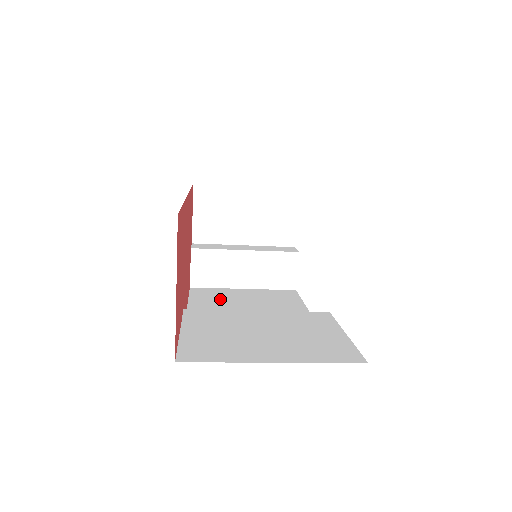
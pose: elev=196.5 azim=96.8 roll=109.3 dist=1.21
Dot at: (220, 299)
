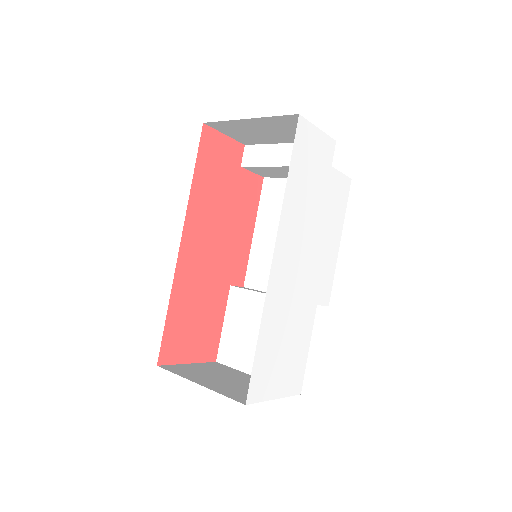
Dot at: (279, 210)
